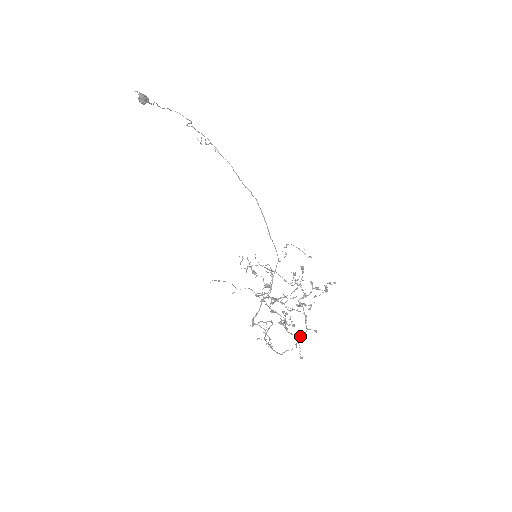
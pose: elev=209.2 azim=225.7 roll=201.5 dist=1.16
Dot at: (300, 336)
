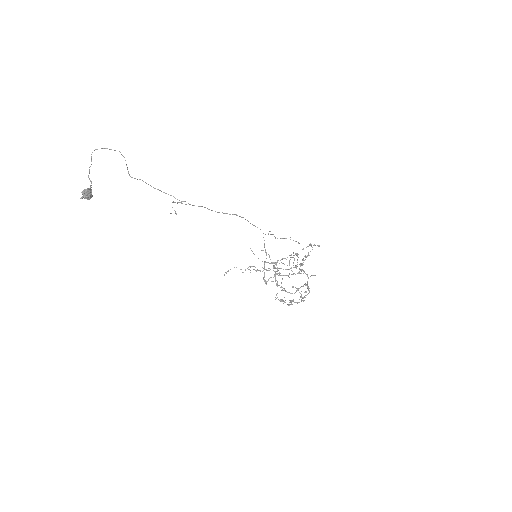
Dot at: occluded
